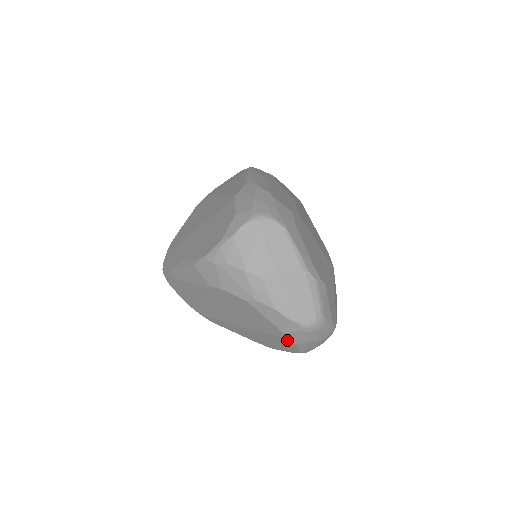
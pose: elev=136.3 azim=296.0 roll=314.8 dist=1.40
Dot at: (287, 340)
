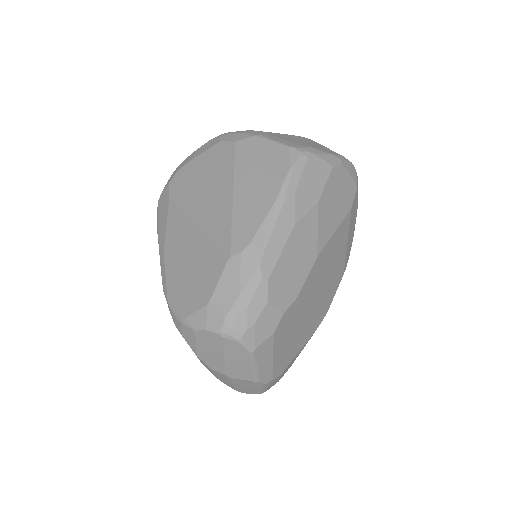
Dot at: occluded
